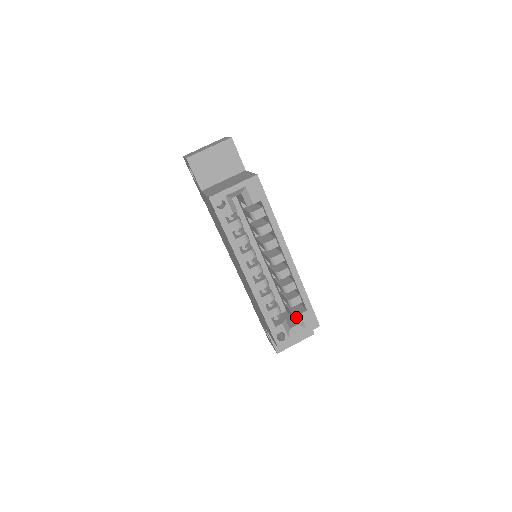
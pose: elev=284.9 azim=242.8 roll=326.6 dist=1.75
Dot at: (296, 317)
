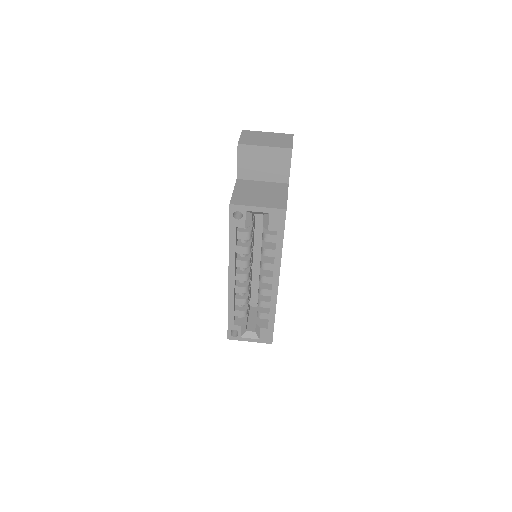
Dot at: (256, 326)
